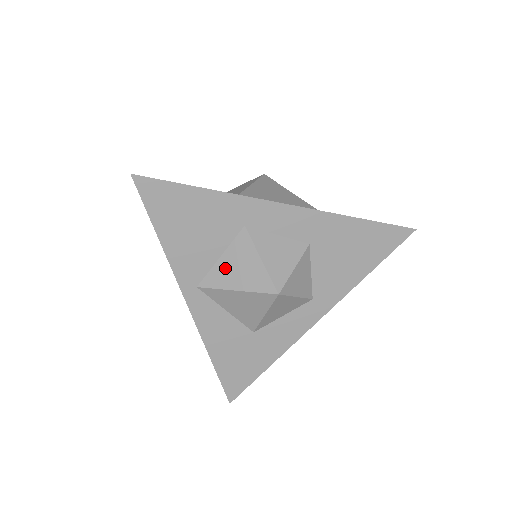
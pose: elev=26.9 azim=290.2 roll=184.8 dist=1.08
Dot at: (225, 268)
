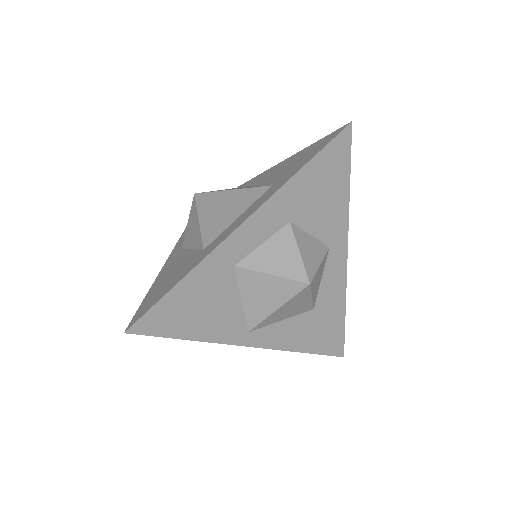
Dot at: (253, 304)
